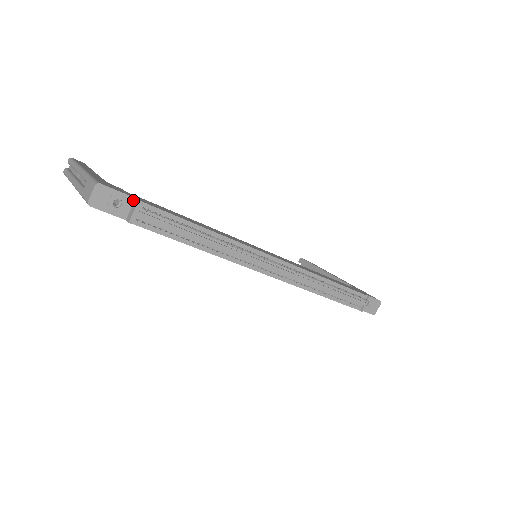
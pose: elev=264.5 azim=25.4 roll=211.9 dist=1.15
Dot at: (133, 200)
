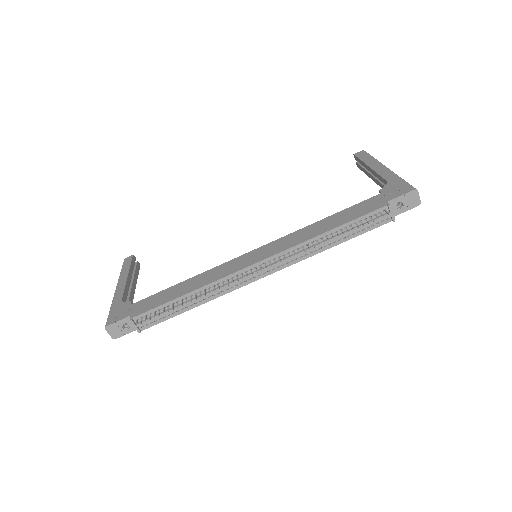
Dot at: (130, 317)
